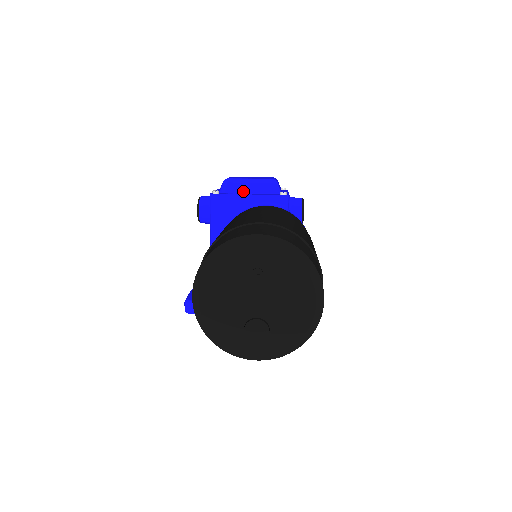
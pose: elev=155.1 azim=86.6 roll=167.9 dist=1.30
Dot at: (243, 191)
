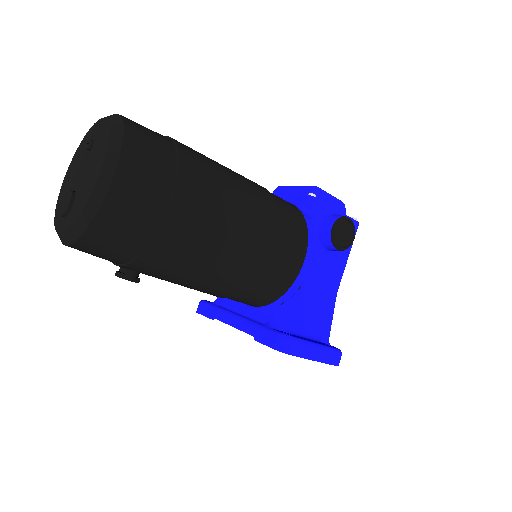
Dot at: occluded
